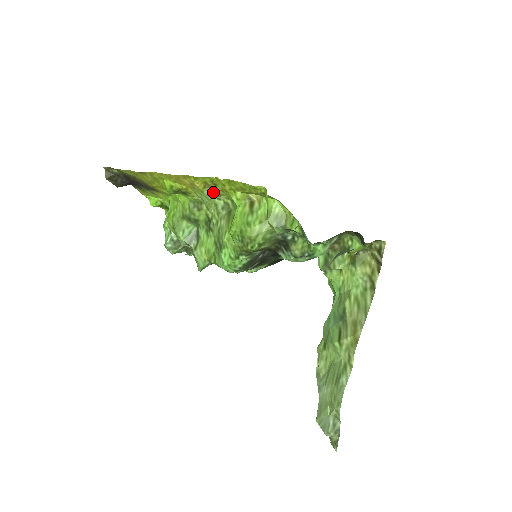
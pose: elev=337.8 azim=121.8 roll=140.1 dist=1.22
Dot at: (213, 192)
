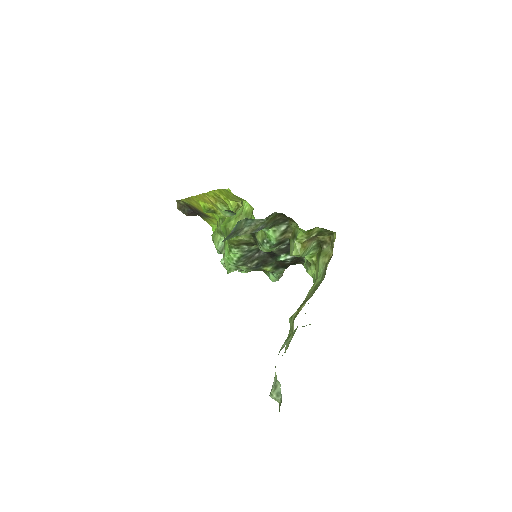
Dot at: (224, 206)
